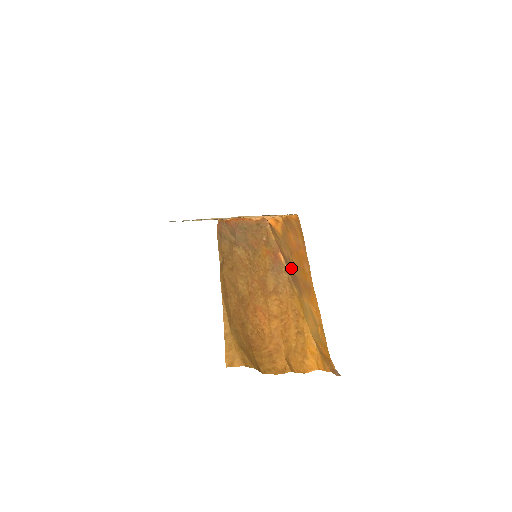
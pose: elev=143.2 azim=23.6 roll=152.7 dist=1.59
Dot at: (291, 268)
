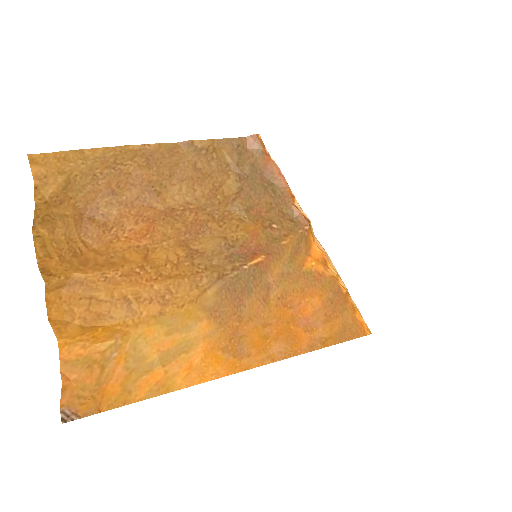
Dot at: (251, 289)
